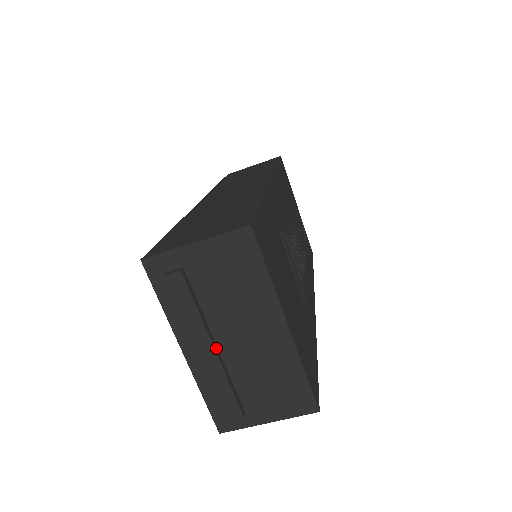
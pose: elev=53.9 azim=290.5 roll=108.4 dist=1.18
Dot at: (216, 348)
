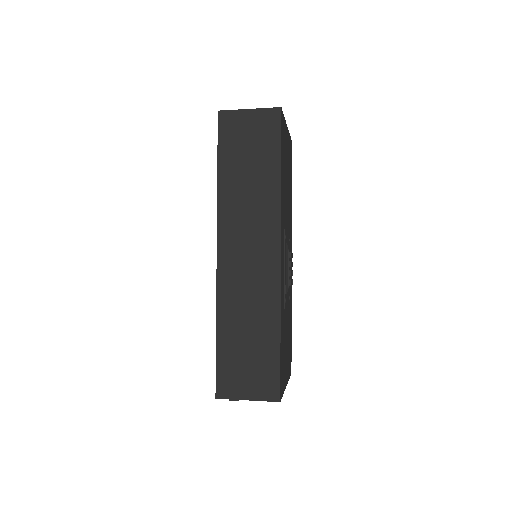
Dot at: occluded
